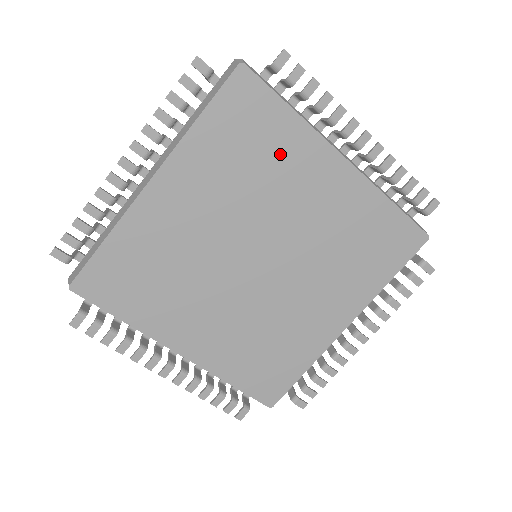
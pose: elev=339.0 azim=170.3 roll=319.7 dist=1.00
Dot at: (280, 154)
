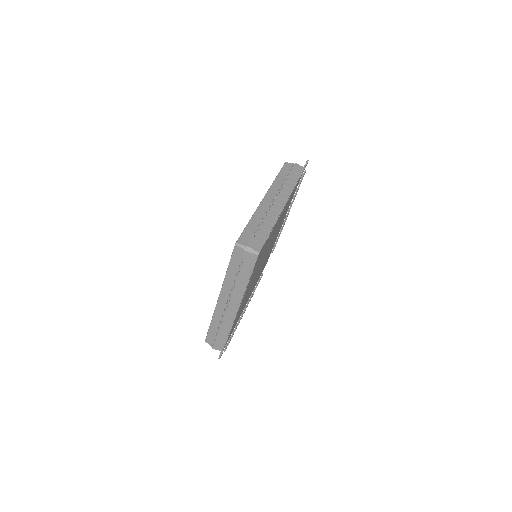
Dot at: occluded
